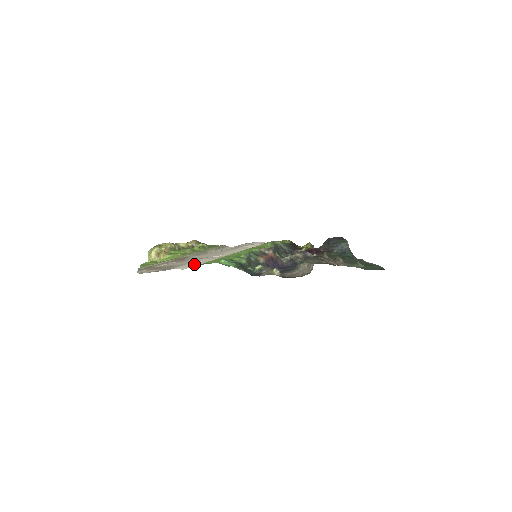
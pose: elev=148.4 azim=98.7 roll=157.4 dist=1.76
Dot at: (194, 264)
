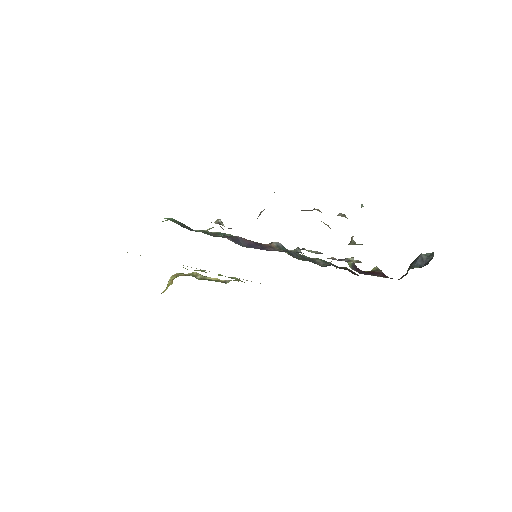
Dot at: occluded
